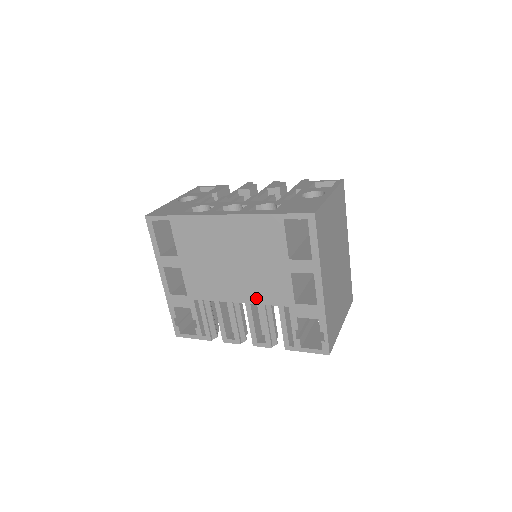
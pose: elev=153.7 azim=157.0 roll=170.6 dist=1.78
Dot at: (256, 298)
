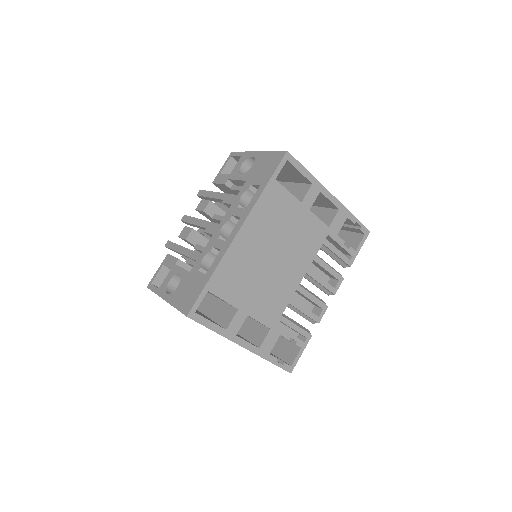
Dot at: (308, 259)
